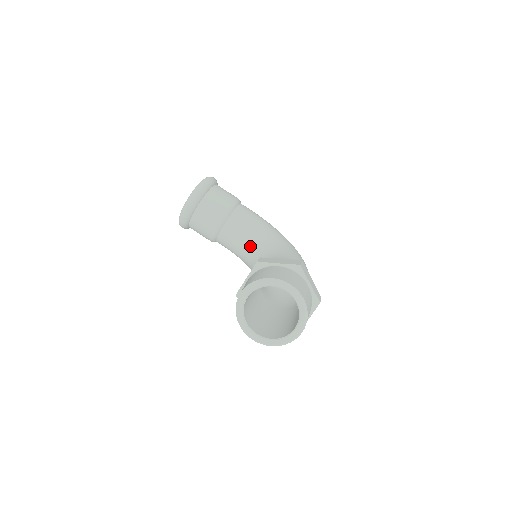
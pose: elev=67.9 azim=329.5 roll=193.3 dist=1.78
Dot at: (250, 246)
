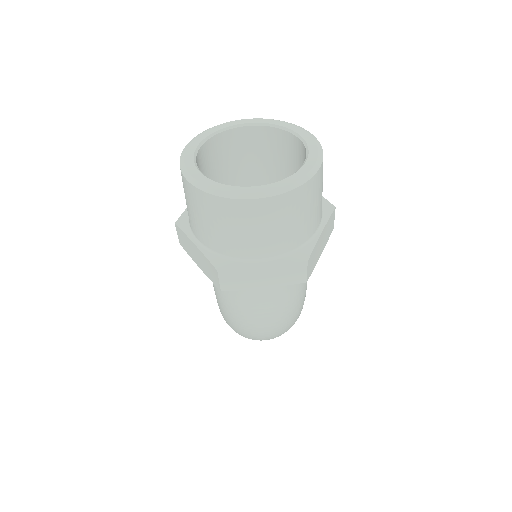
Dot at: occluded
